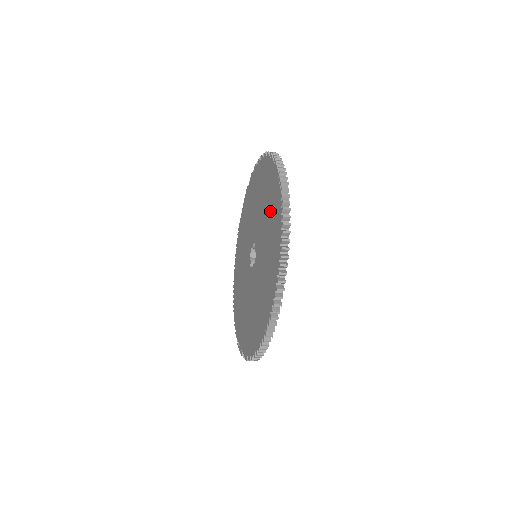
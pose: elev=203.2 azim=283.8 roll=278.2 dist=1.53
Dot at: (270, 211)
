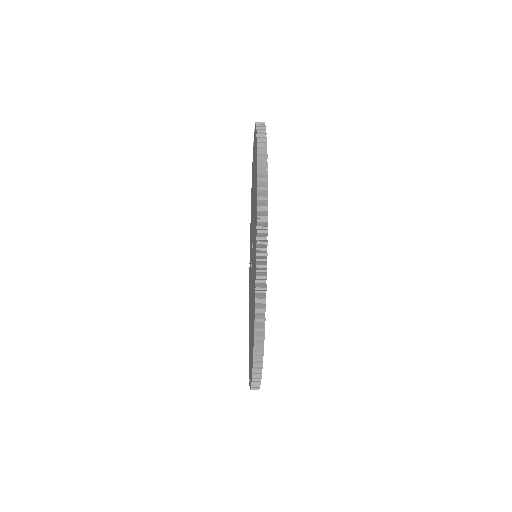
Dot at: (253, 171)
